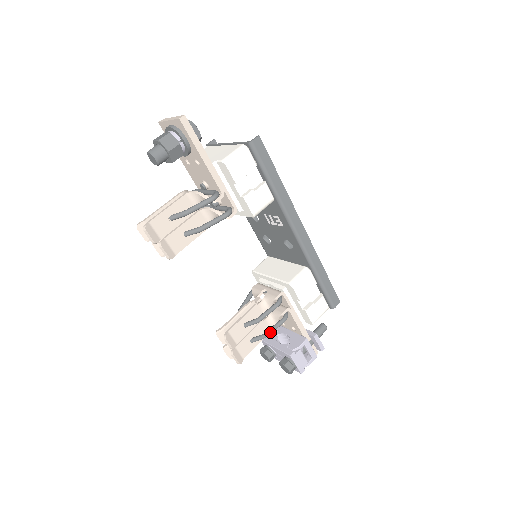
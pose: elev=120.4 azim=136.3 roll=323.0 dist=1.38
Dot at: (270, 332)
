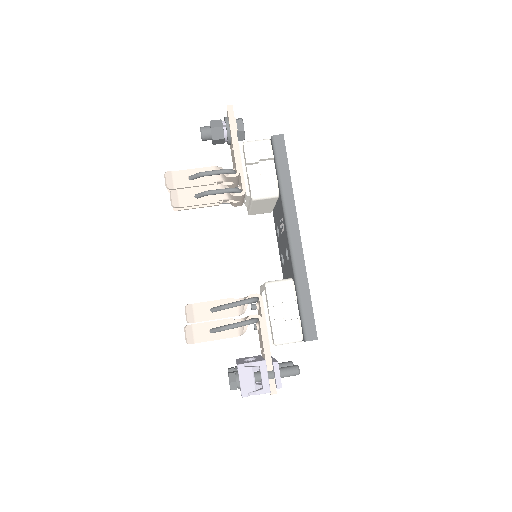
Dot at: (229, 326)
